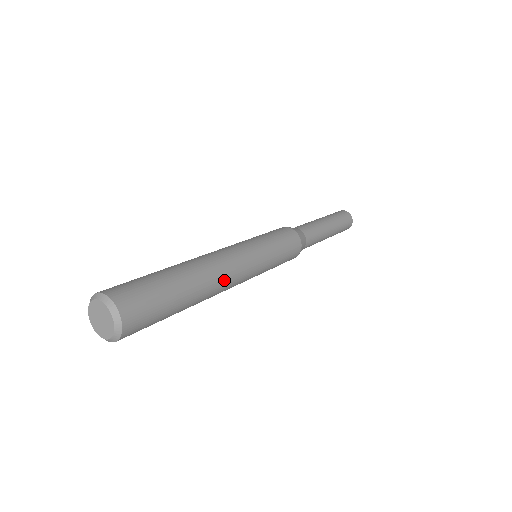
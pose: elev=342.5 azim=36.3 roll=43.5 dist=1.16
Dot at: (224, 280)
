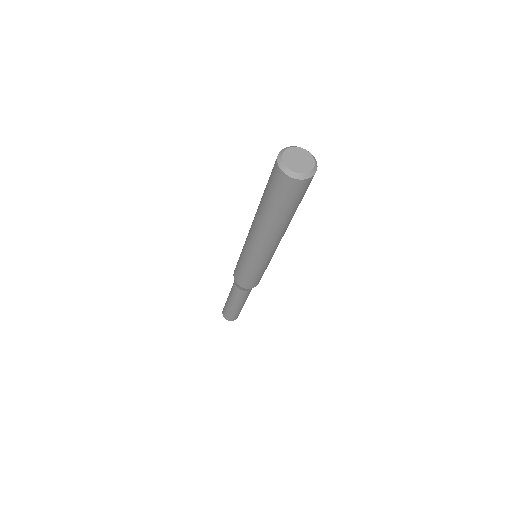
Dot at: occluded
